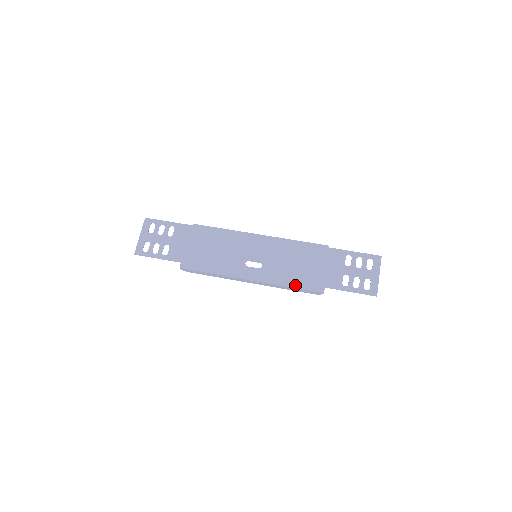
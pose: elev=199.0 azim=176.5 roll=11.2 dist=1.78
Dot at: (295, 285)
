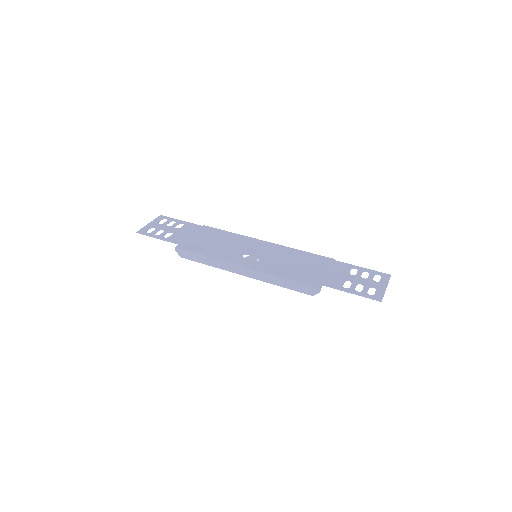
Dot at: (290, 278)
